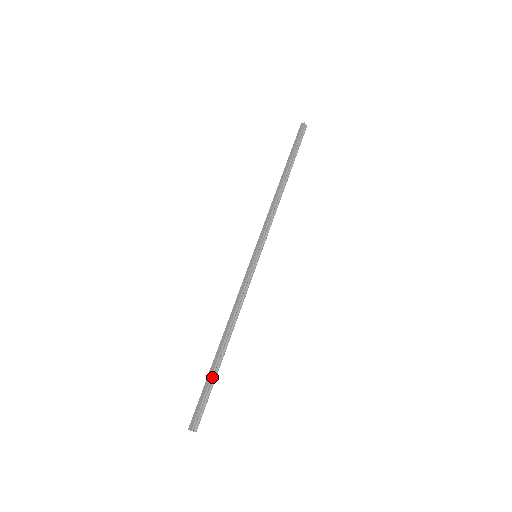
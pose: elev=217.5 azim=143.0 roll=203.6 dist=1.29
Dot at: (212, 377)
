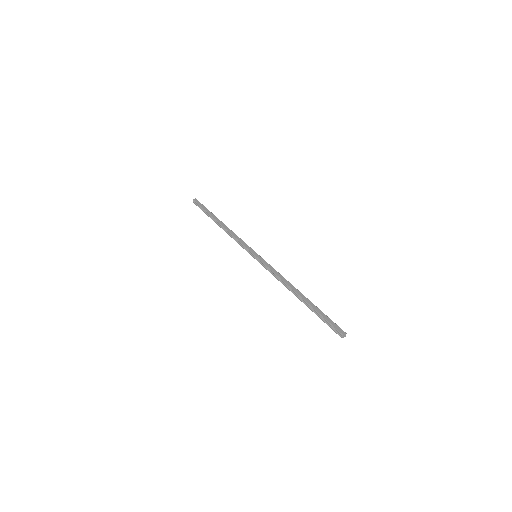
Dot at: (318, 308)
